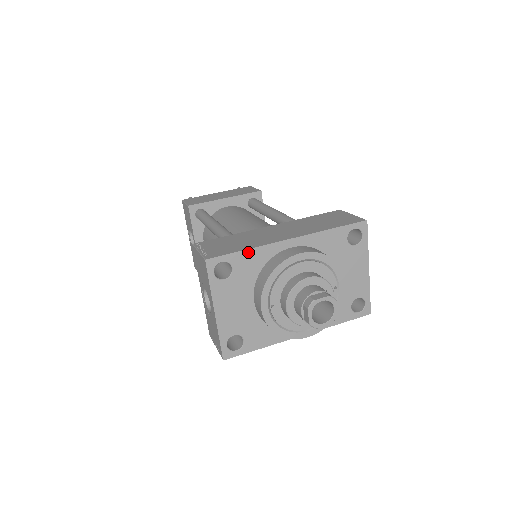
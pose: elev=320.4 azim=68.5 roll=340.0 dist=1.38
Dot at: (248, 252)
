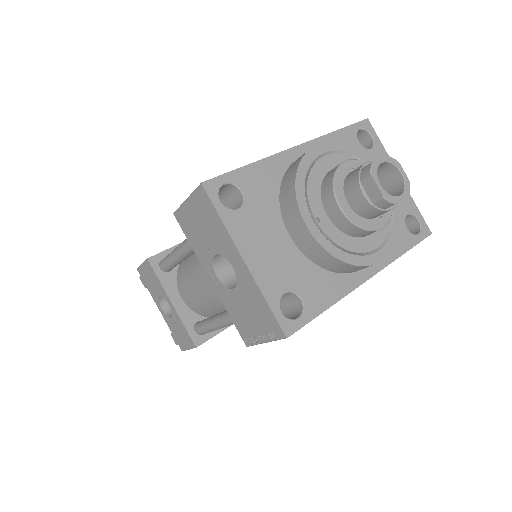
Dot at: (253, 167)
